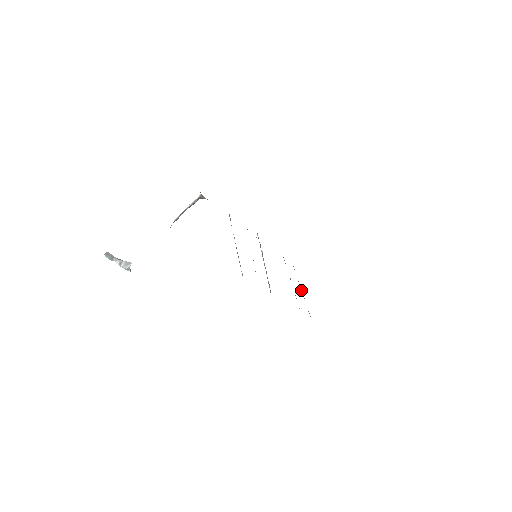
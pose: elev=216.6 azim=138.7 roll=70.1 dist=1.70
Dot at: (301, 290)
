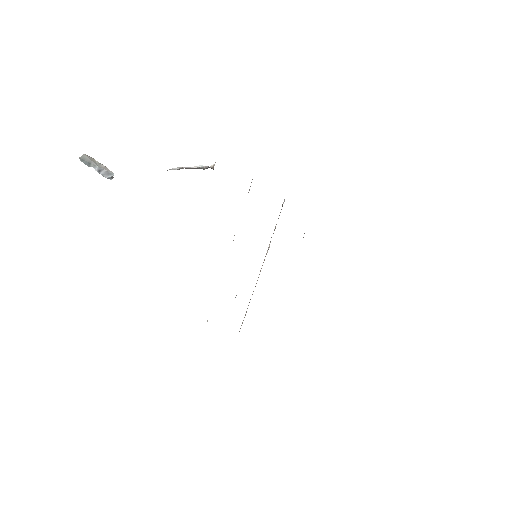
Dot at: occluded
